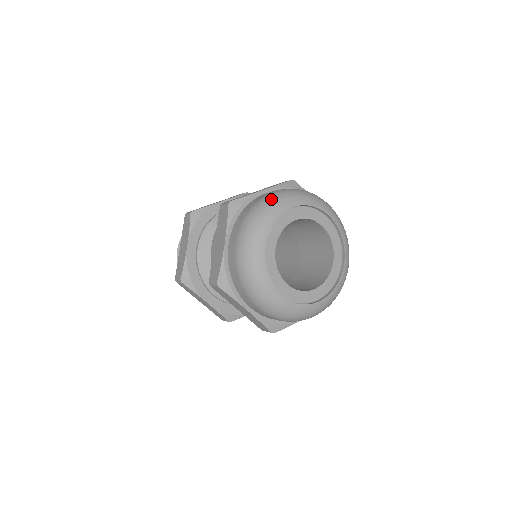
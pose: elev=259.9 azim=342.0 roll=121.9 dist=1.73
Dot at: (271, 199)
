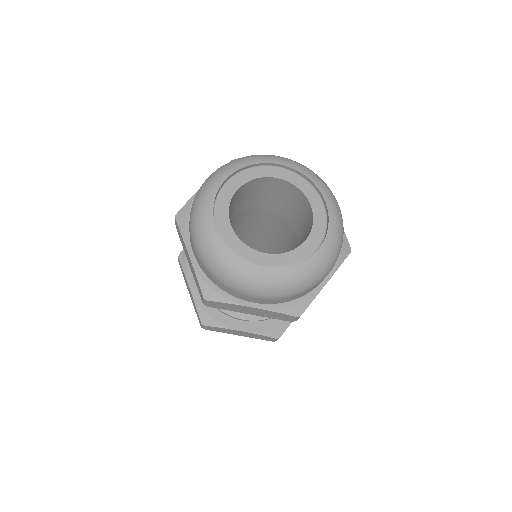
Dot at: (203, 185)
